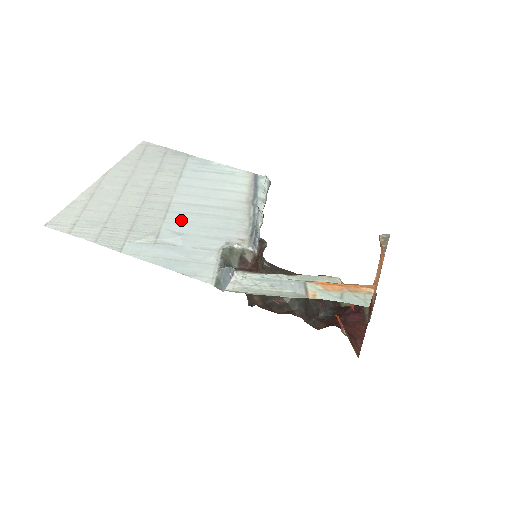
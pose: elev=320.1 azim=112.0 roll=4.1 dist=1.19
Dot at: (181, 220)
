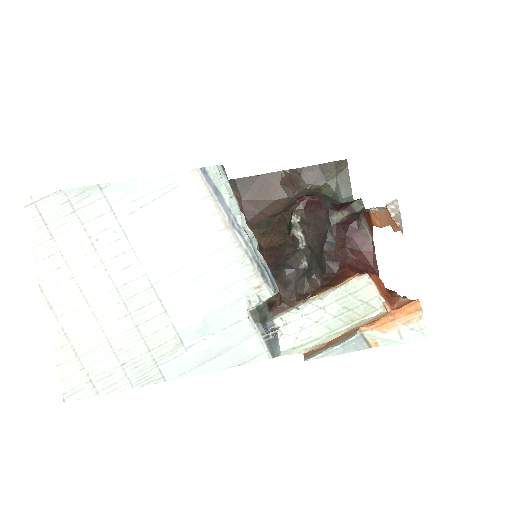
Dot at: (183, 302)
